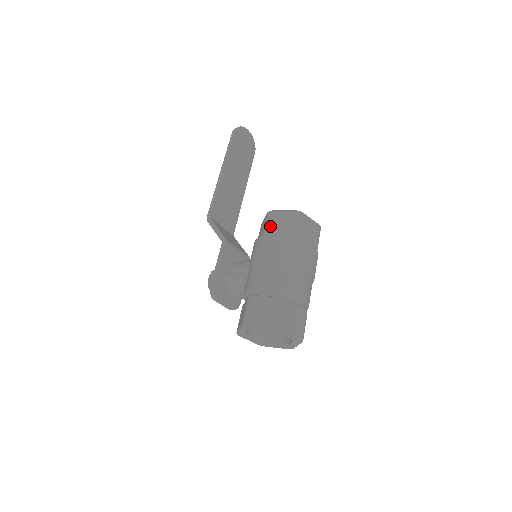
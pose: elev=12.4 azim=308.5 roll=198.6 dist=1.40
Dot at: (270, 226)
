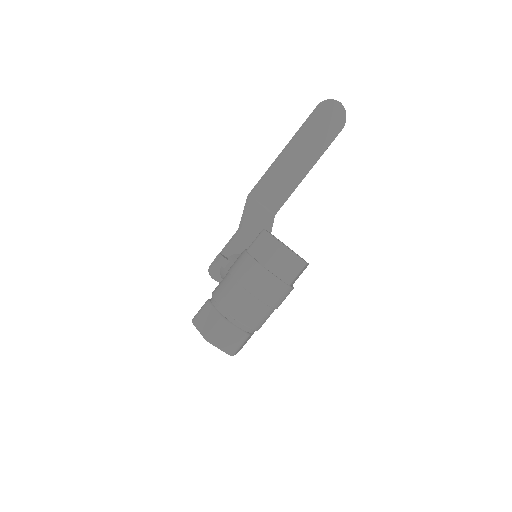
Dot at: (254, 246)
